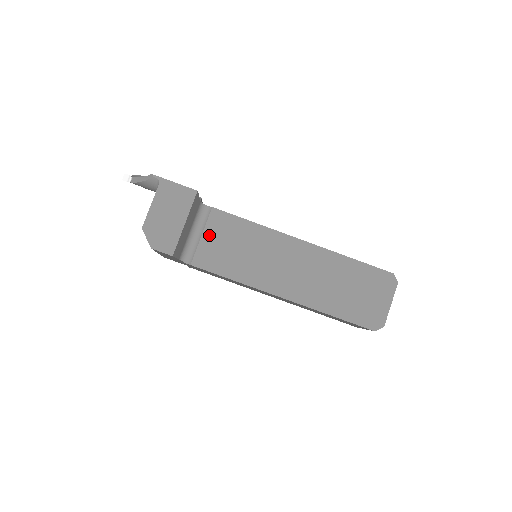
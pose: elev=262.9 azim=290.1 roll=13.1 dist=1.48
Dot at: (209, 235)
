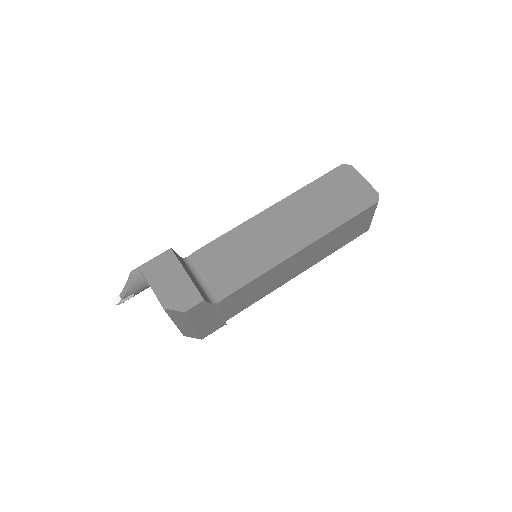
Dot at: (211, 270)
